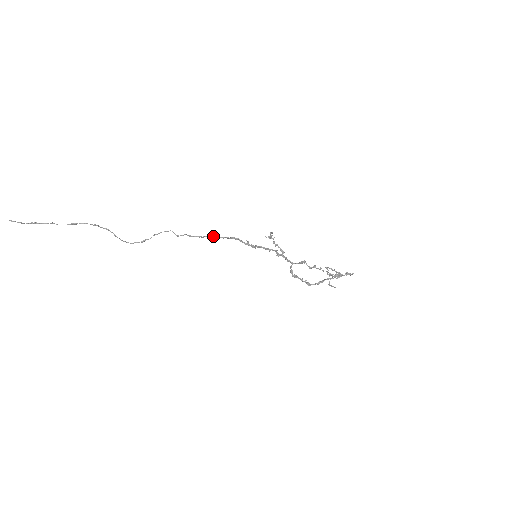
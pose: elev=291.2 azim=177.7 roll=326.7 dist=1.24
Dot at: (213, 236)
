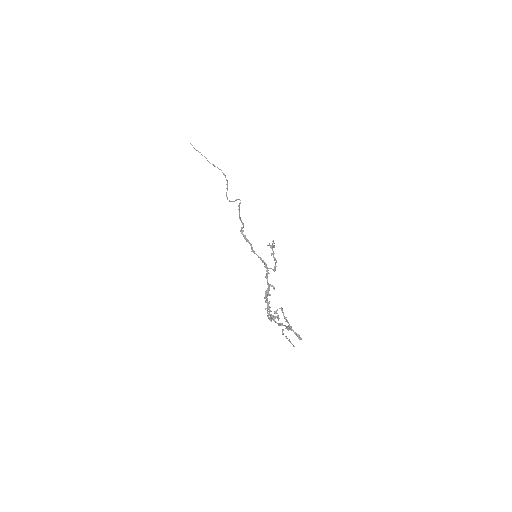
Dot at: occluded
